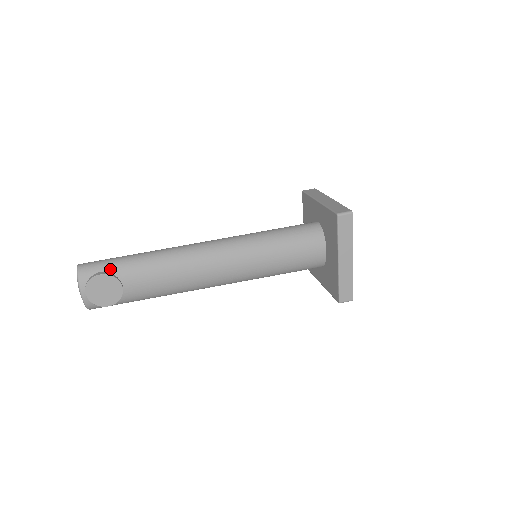
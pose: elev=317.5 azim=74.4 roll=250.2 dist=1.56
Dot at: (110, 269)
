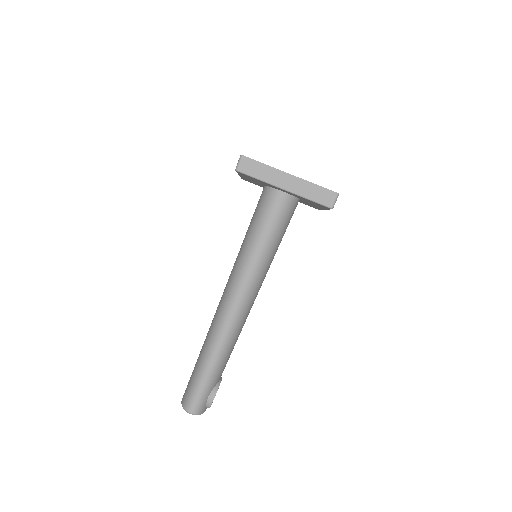
Dot at: (211, 390)
